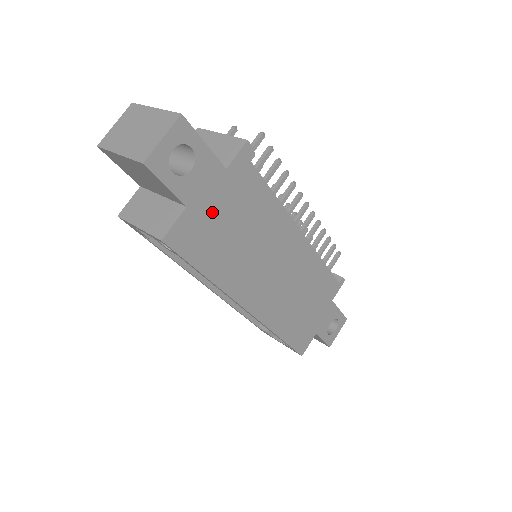
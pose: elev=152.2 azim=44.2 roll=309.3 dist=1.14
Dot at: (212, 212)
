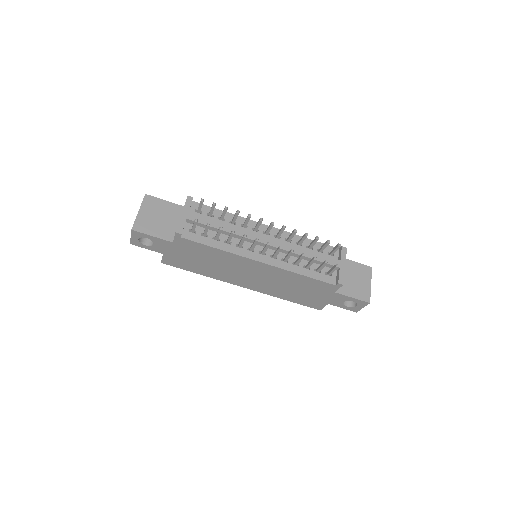
Dot at: (179, 255)
